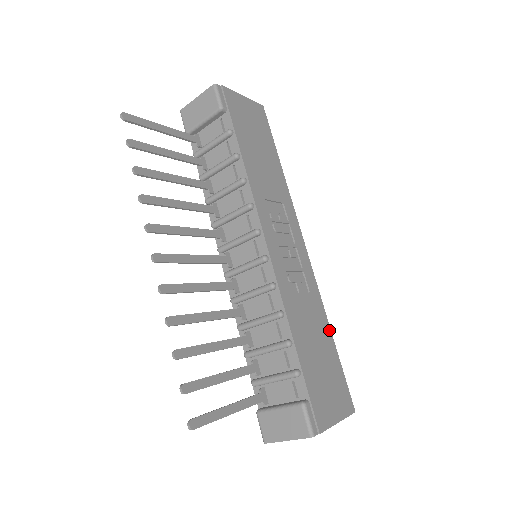
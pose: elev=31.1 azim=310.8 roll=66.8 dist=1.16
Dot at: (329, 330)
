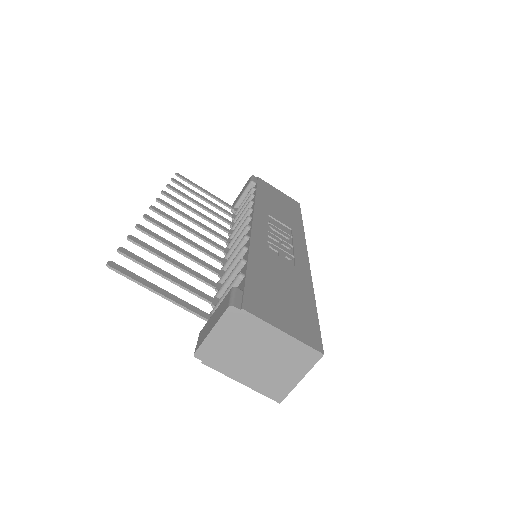
Dot at: (312, 296)
